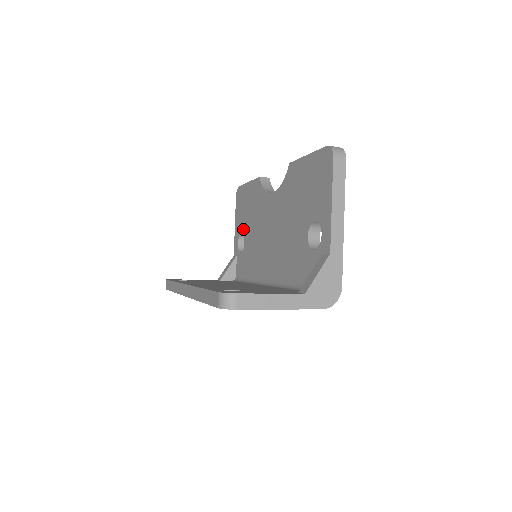
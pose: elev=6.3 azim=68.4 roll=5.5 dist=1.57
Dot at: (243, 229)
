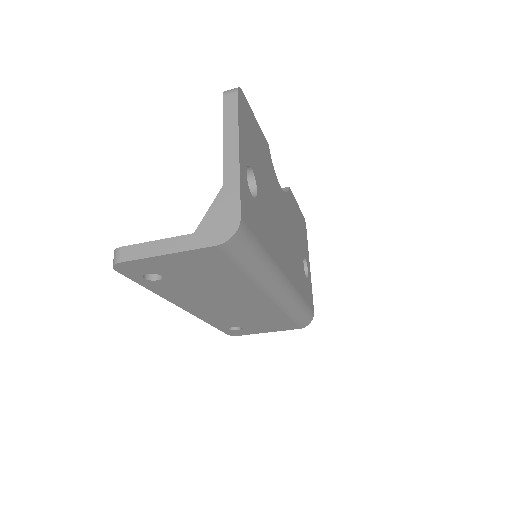
Dot at: occluded
